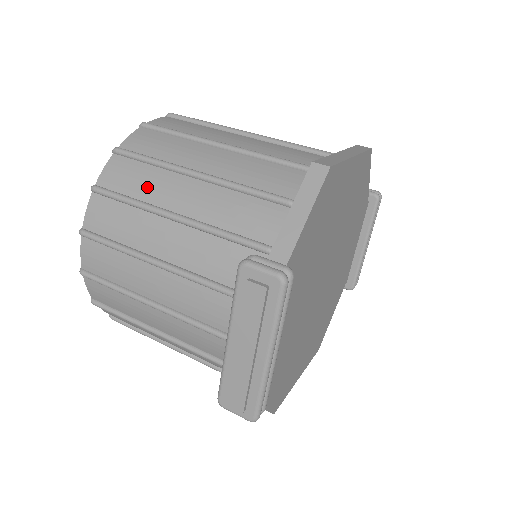
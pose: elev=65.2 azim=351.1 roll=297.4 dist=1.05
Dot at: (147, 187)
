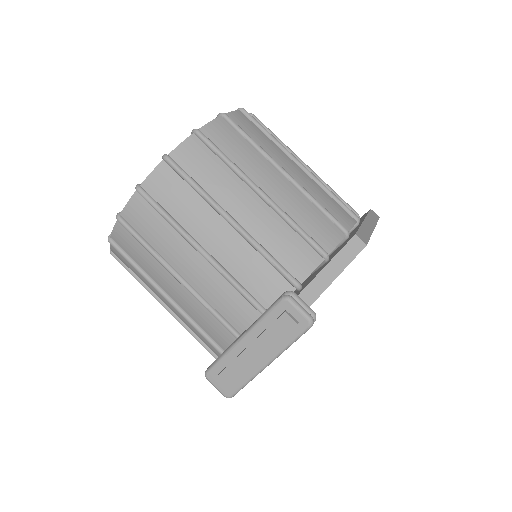
Dot at: (216, 182)
